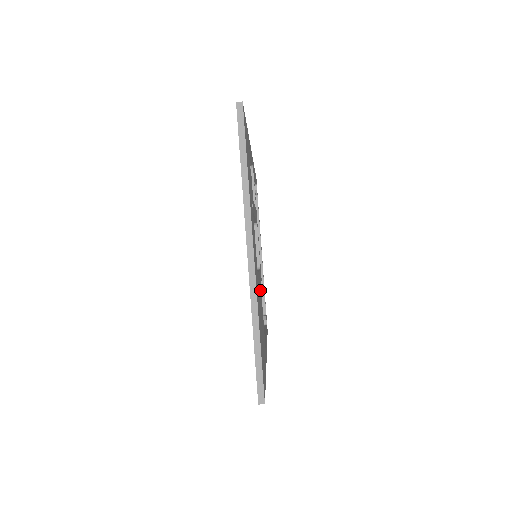
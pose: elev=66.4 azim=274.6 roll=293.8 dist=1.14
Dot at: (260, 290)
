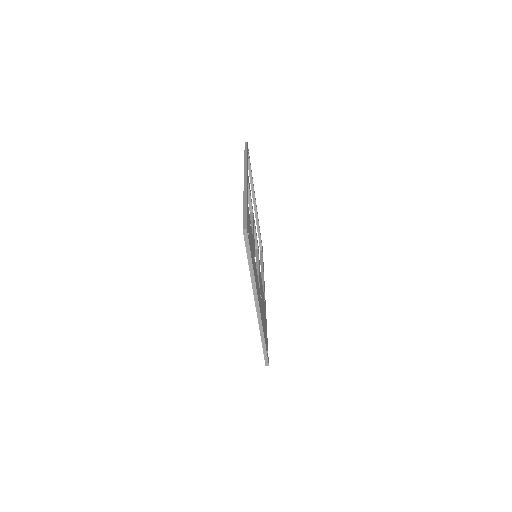
Dot at: (260, 280)
